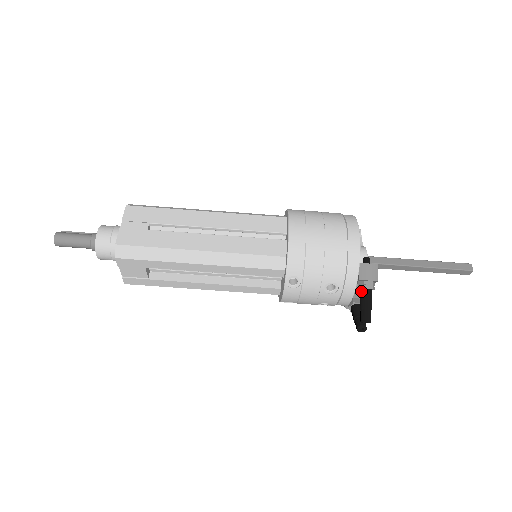
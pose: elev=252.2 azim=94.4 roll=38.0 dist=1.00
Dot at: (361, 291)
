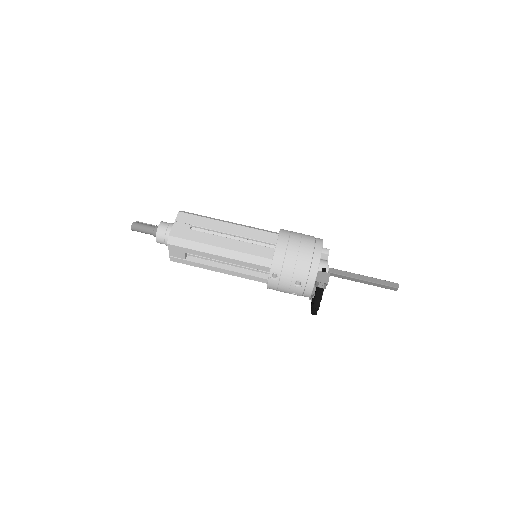
Dot at: (316, 288)
